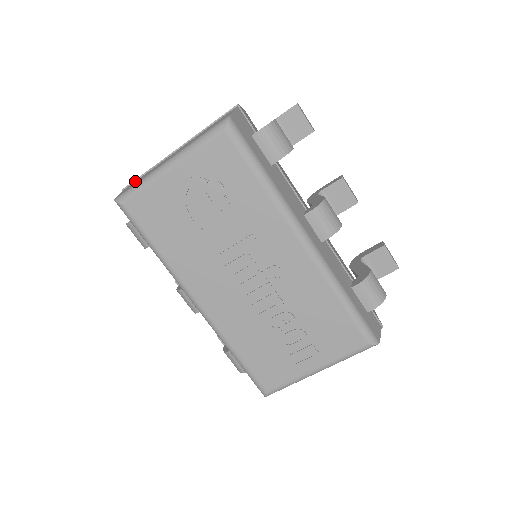
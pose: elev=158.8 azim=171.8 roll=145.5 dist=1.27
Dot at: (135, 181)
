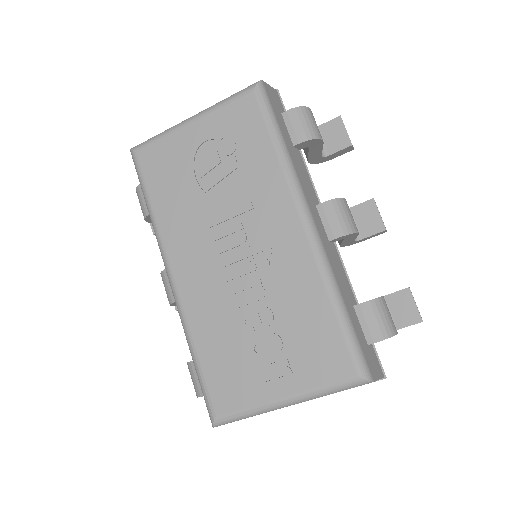
Dot at: occluded
